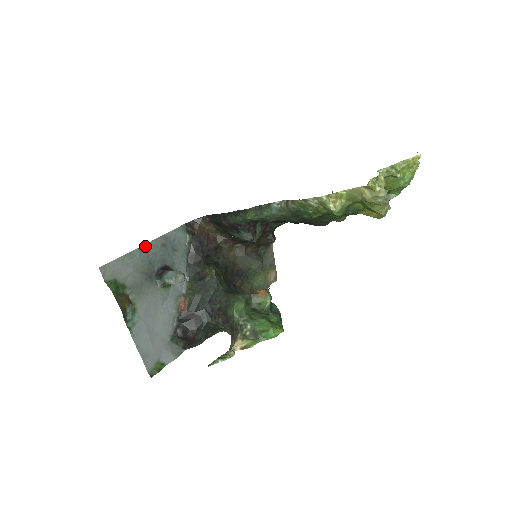
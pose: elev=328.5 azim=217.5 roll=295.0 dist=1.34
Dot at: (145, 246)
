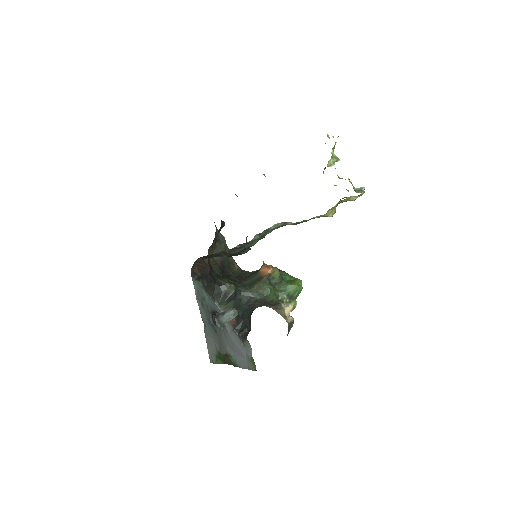
Dot at: (202, 319)
